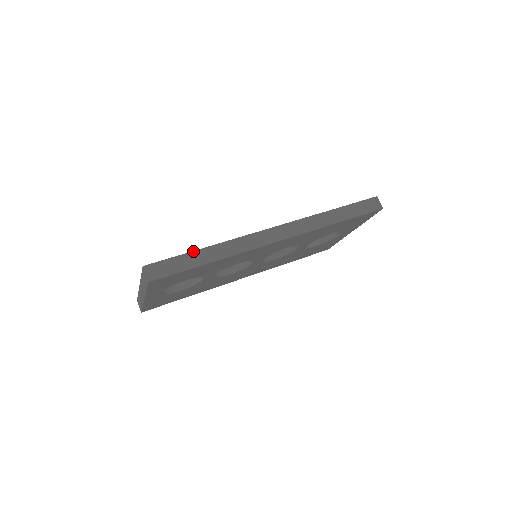
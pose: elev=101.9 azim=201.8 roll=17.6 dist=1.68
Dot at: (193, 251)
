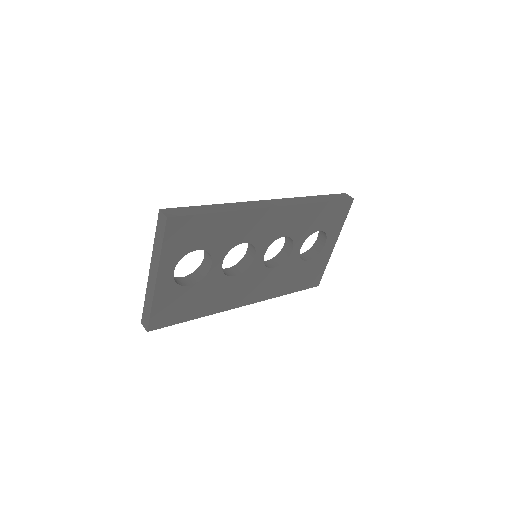
Dot at: (203, 205)
